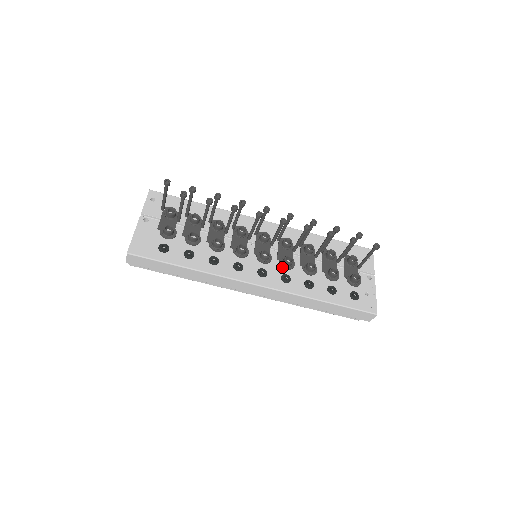
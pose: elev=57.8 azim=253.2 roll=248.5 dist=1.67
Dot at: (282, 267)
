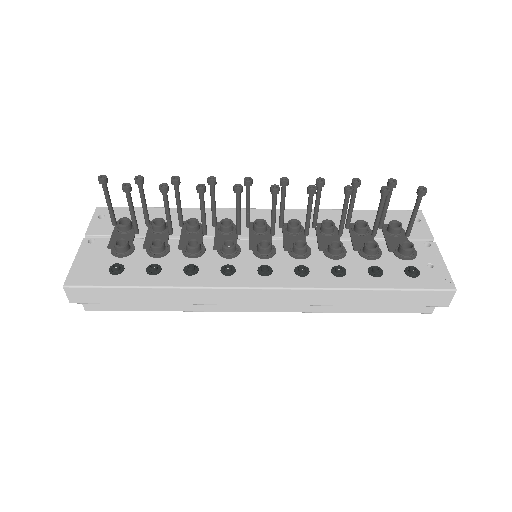
Dot at: (293, 258)
